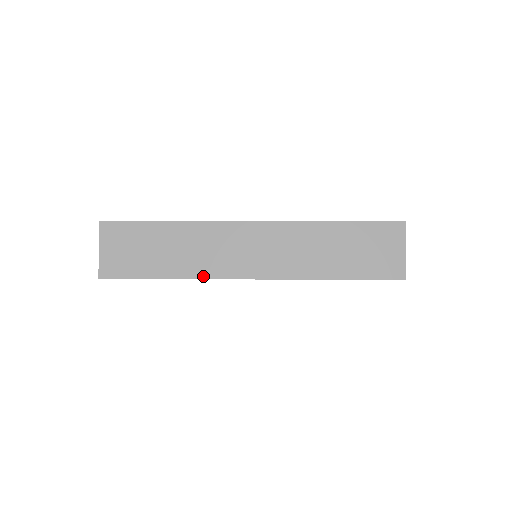
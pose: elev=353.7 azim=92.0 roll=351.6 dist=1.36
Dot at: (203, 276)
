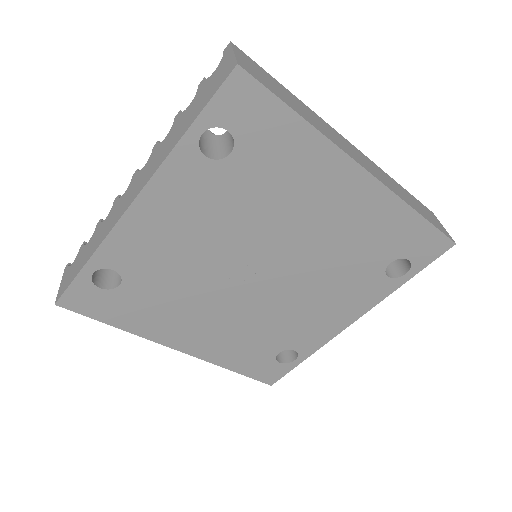
Dot at: (332, 141)
